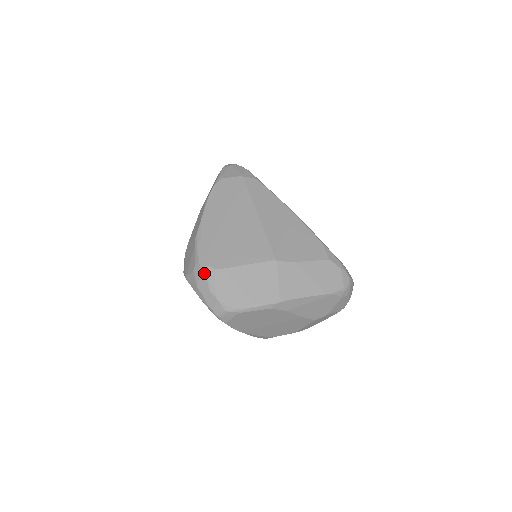
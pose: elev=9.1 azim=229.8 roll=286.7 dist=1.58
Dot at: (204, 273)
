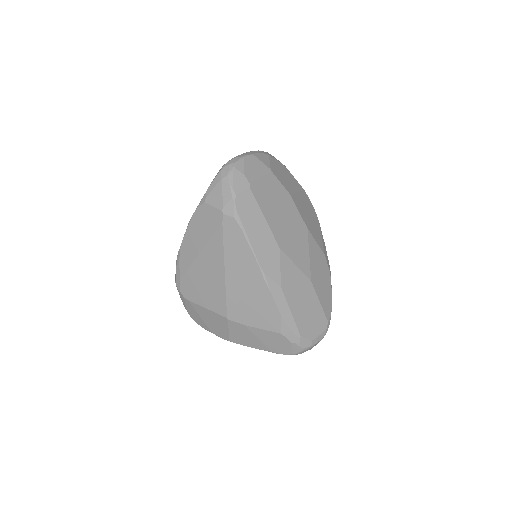
Dot at: (179, 293)
